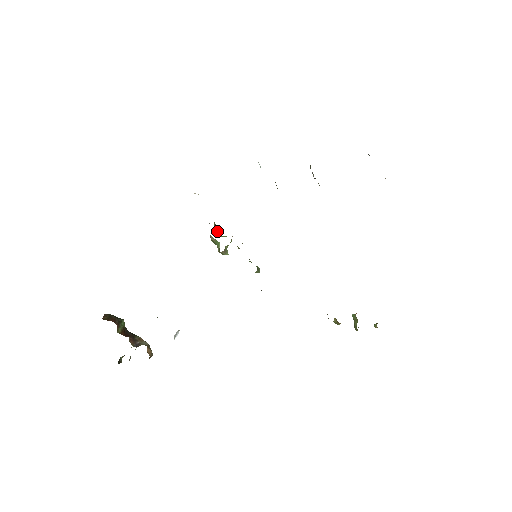
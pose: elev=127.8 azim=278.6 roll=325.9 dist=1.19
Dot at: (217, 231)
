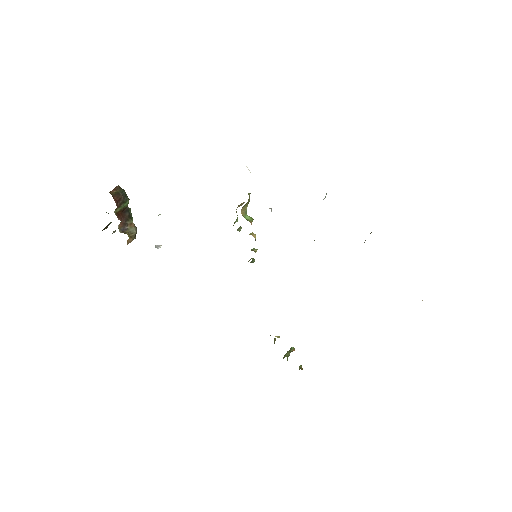
Dot at: (246, 208)
